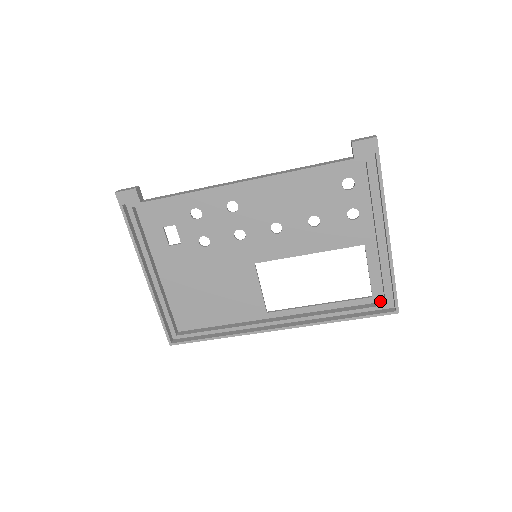
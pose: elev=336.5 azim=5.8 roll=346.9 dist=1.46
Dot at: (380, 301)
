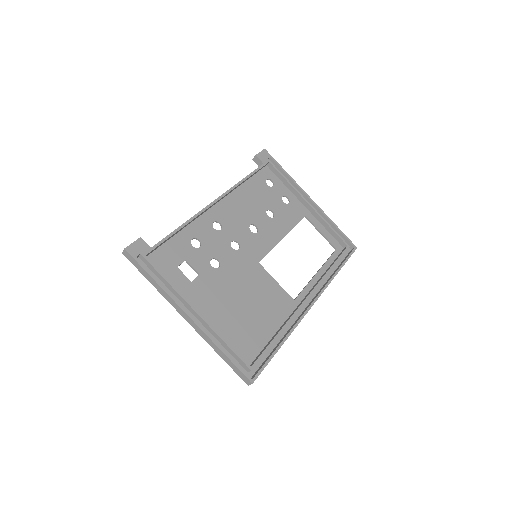
Dot at: (342, 250)
